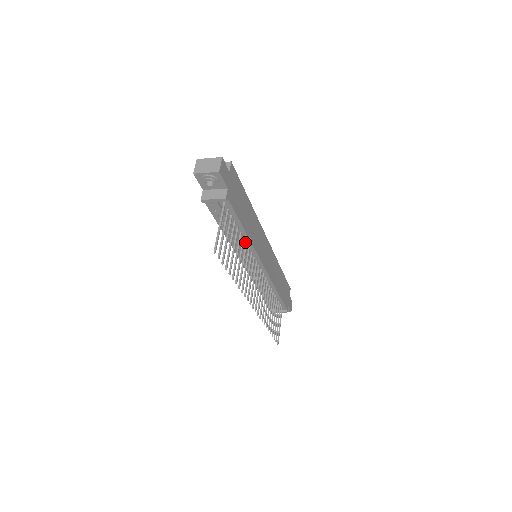
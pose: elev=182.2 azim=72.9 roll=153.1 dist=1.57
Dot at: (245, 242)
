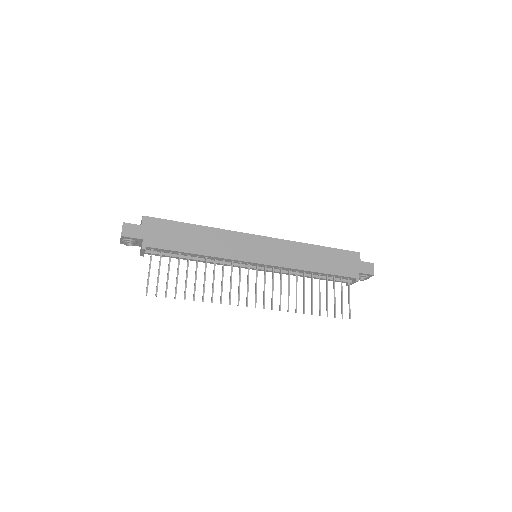
Dot at: (214, 258)
